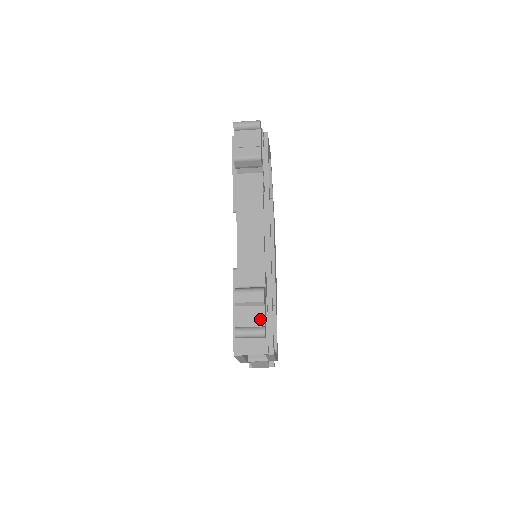
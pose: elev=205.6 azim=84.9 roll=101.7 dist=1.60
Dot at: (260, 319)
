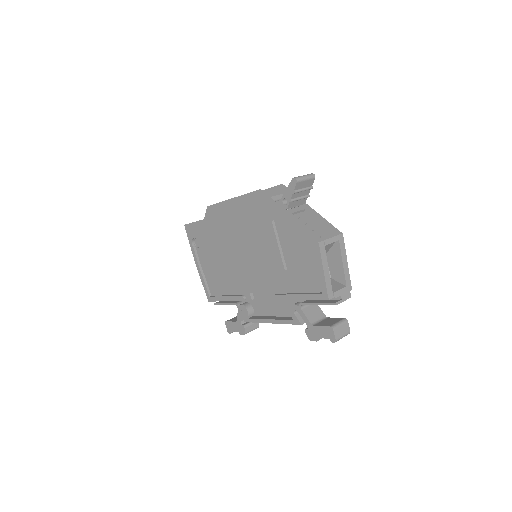
Dot at: occluded
